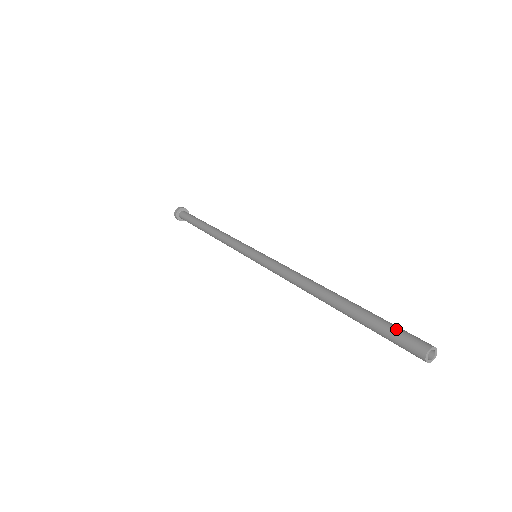
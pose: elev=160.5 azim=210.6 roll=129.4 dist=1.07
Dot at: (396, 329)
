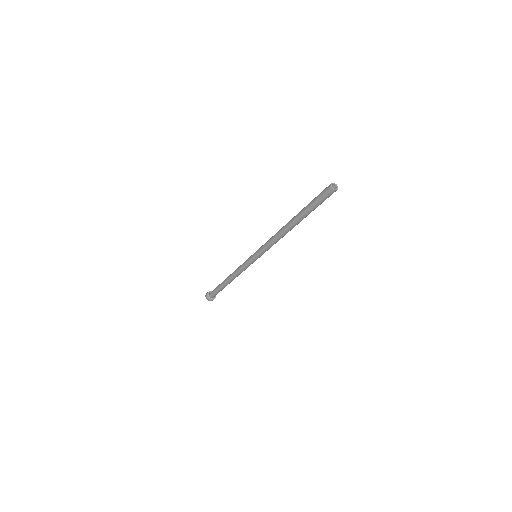
Dot at: (319, 194)
